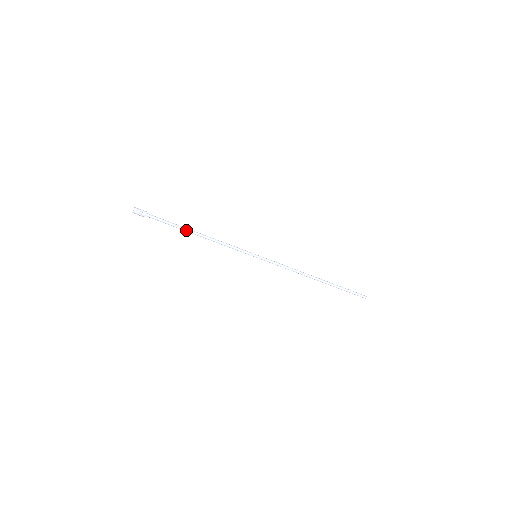
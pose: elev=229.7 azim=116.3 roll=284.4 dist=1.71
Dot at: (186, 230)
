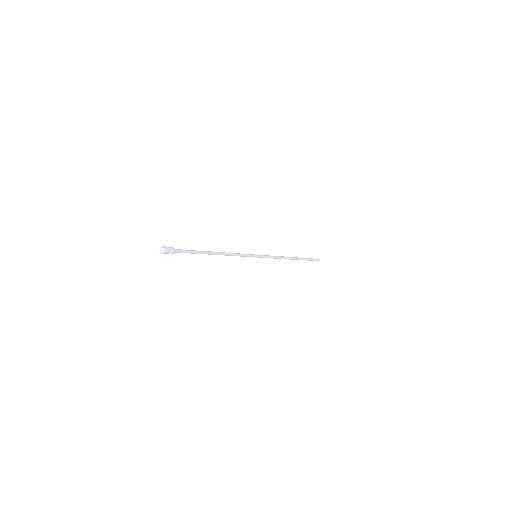
Dot at: occluded
